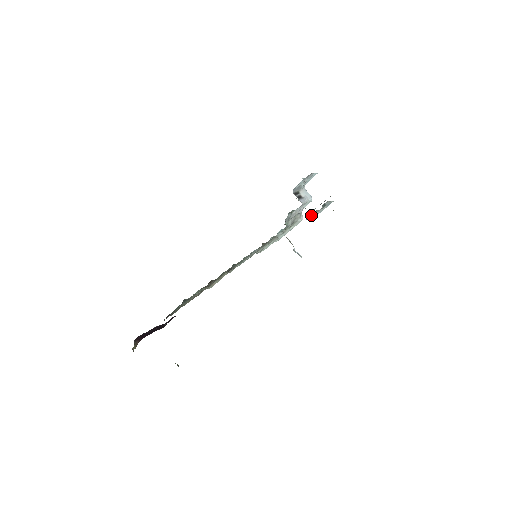
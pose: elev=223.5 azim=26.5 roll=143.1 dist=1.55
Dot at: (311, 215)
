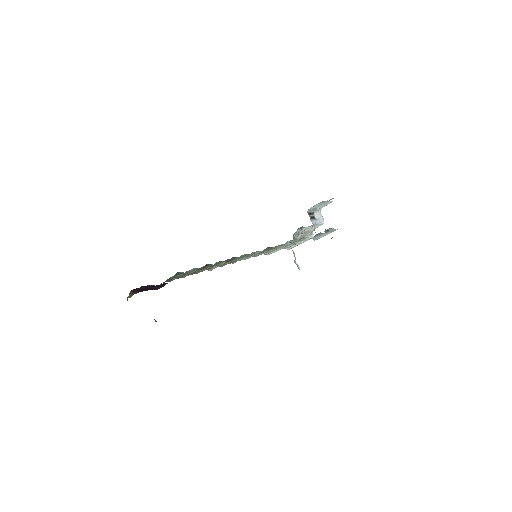
Dot at: (315, 236)
